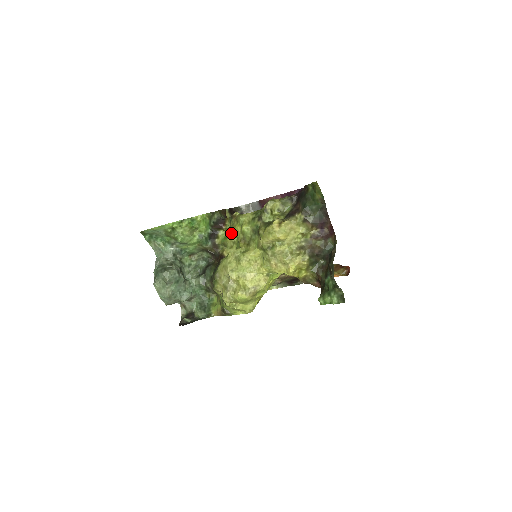
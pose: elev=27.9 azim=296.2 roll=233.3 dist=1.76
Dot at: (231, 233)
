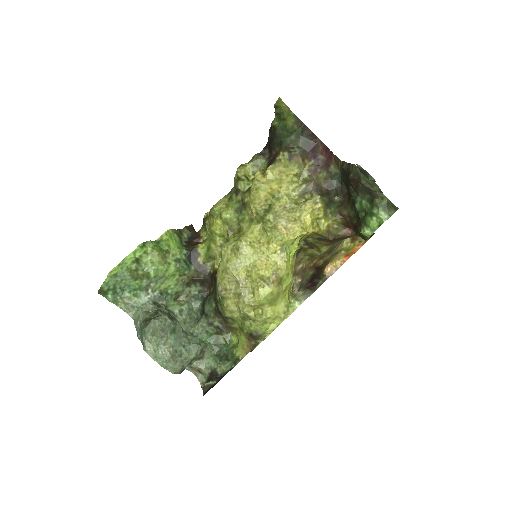
Dot at: (212, 238)
